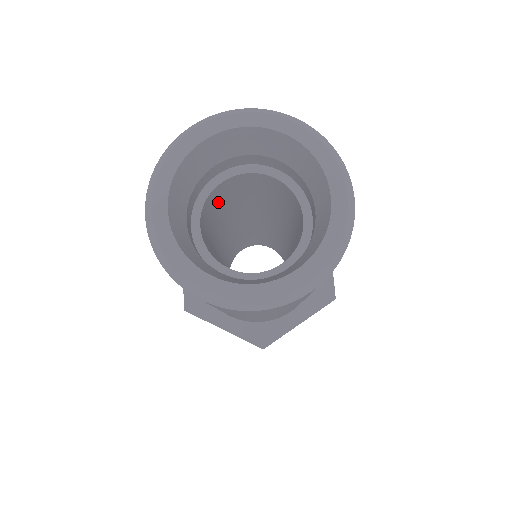
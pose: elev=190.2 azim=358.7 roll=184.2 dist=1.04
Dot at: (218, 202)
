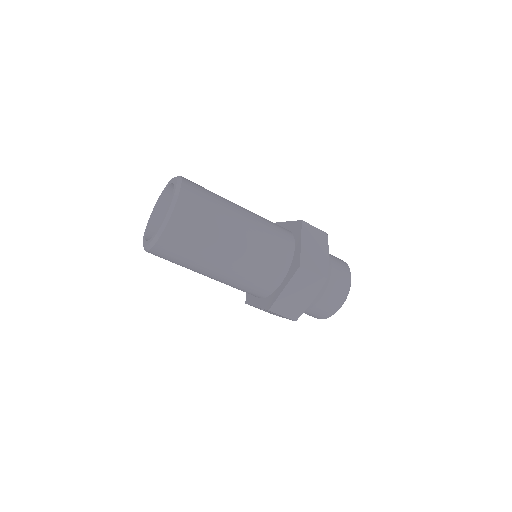
Dot at: occluded
